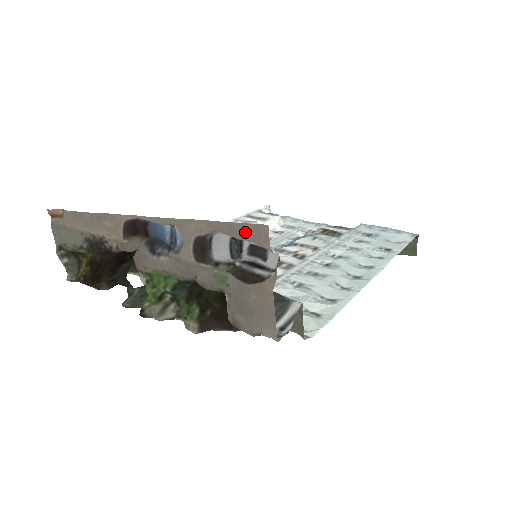
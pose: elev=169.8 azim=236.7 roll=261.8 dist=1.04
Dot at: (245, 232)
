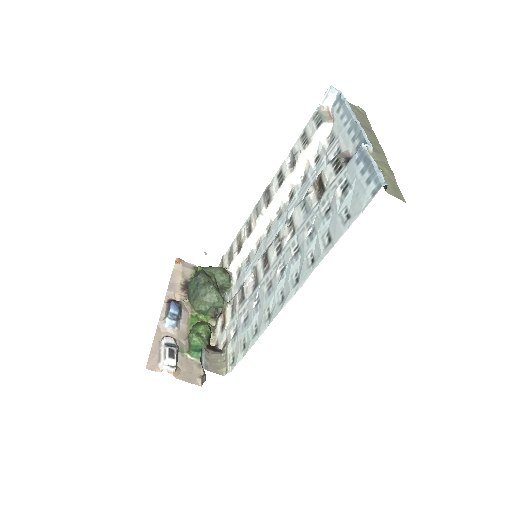
Dot at: (154, 358)
